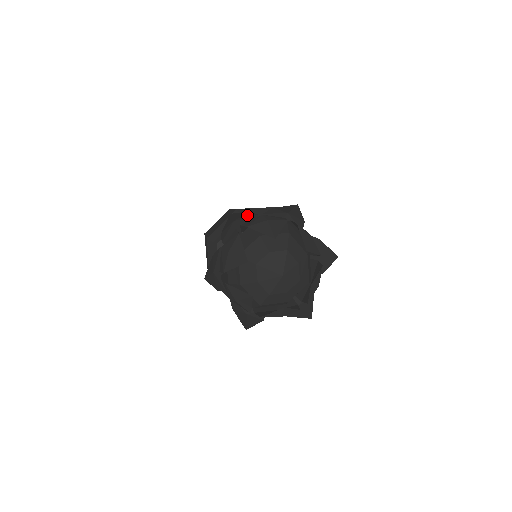
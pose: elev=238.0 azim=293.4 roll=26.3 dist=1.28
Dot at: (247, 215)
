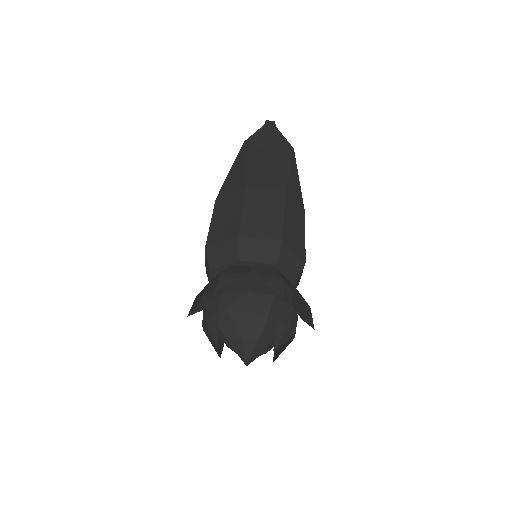
Dot at: (237, 276)
